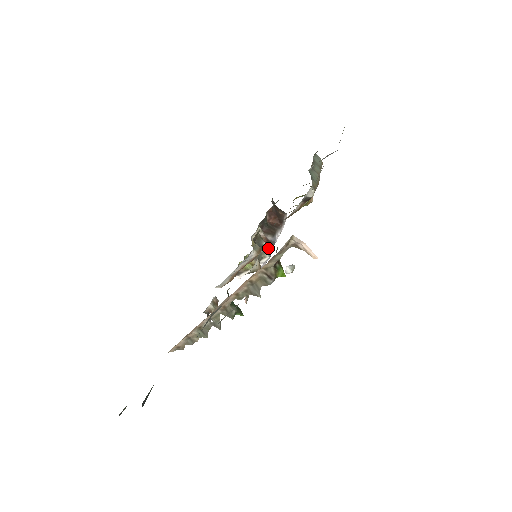
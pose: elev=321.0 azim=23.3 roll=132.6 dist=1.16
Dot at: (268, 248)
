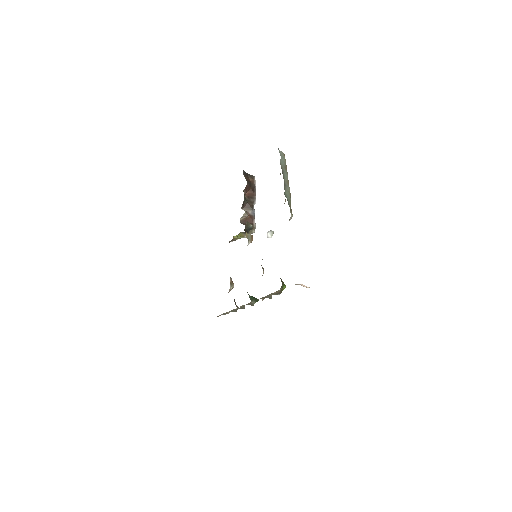
Dot at: (253, 224)
